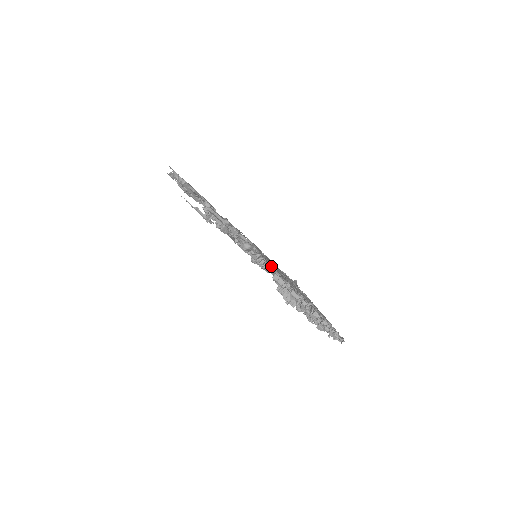
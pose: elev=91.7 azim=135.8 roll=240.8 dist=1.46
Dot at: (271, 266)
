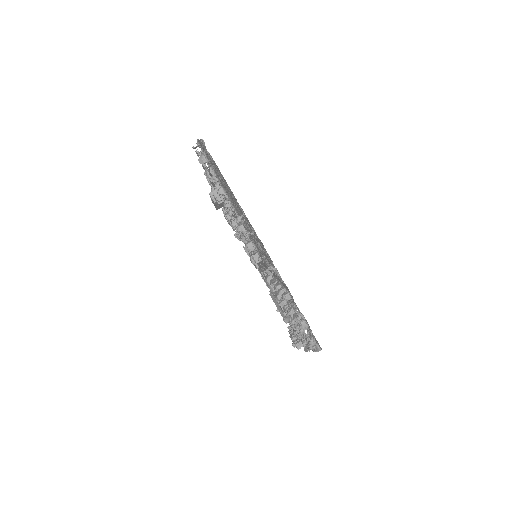
Dot at: (230, 200)
